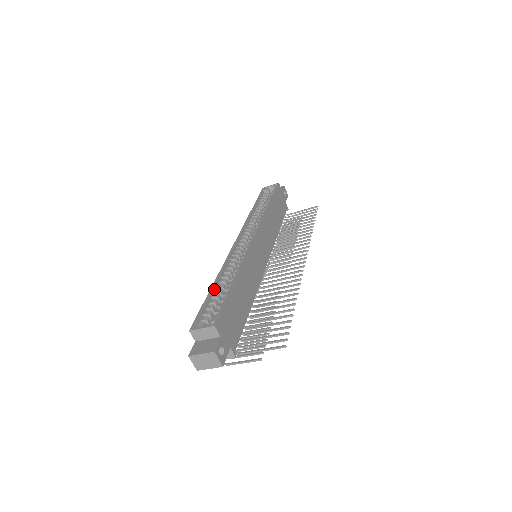
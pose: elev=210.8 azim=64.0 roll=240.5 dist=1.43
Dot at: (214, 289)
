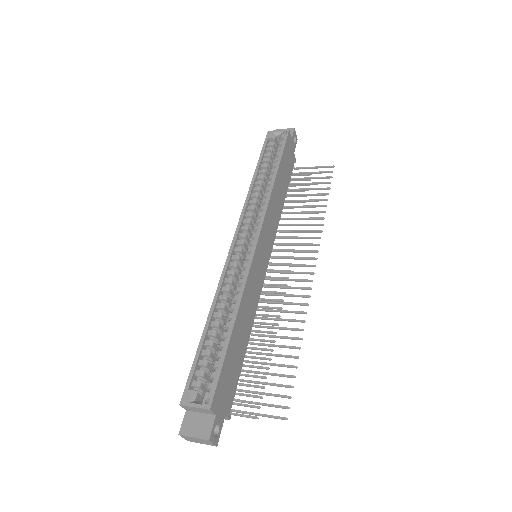
Dot at: (207, 330)
